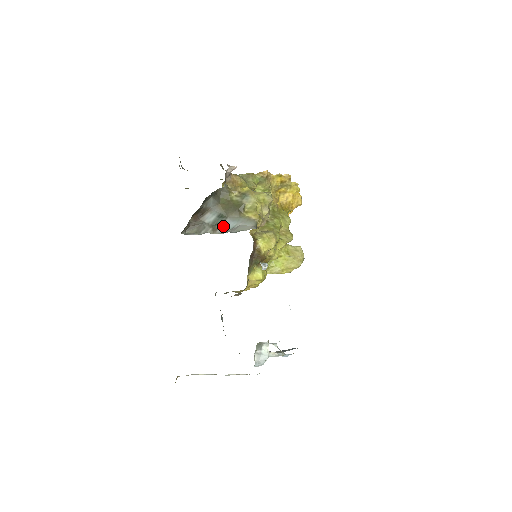
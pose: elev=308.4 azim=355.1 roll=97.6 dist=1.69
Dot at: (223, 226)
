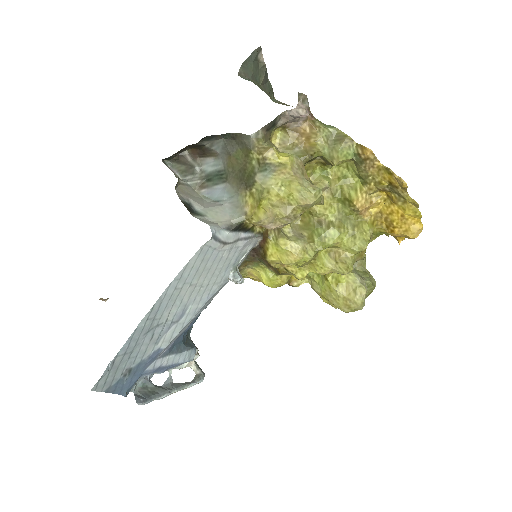
Dot at: (213, 189)
